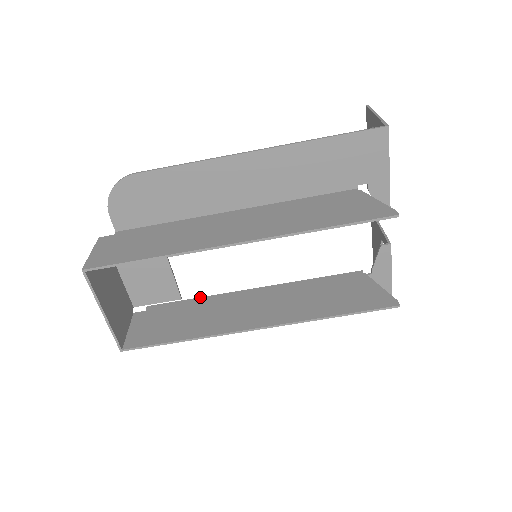
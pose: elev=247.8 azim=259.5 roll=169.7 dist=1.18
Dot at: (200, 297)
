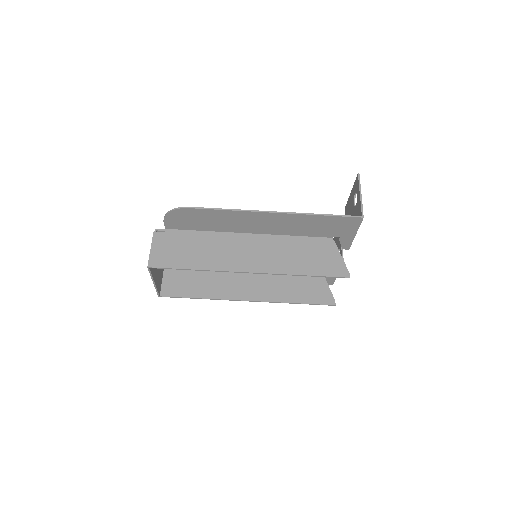
Dot at: occluded
